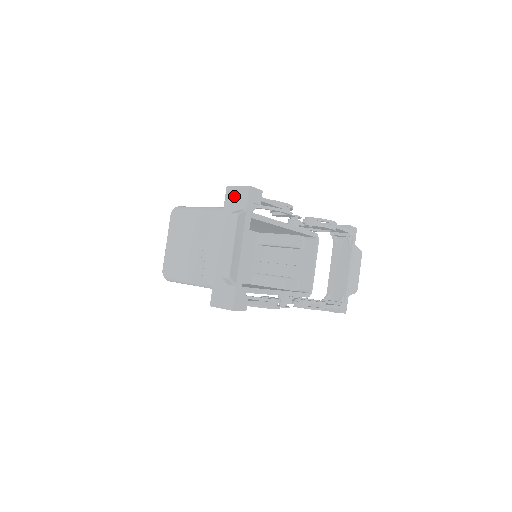
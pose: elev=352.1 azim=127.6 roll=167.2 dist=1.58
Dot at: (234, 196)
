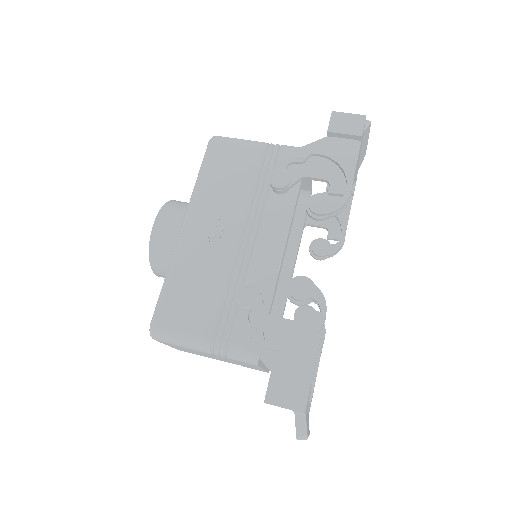
Dot at: occluded
